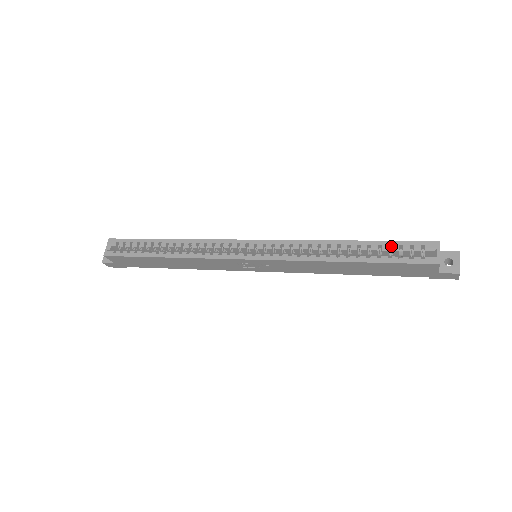
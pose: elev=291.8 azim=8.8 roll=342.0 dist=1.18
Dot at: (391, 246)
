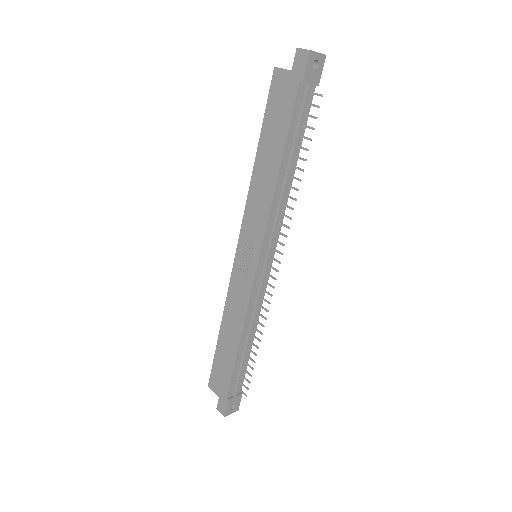
Dot at: occluded
